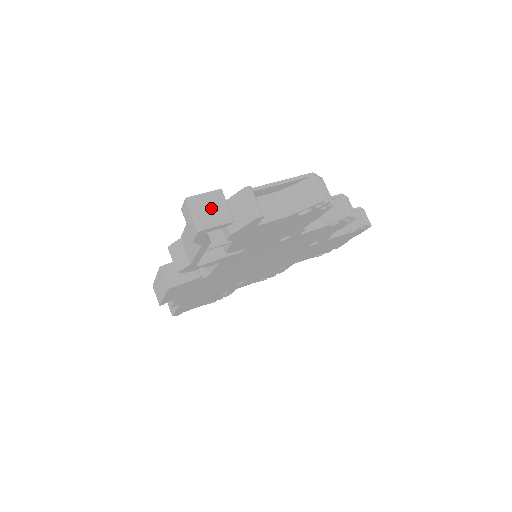
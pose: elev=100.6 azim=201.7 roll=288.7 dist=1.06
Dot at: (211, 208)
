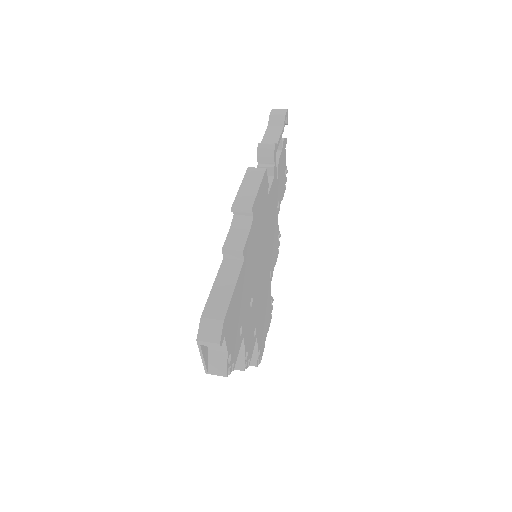
Dot at: occluded
